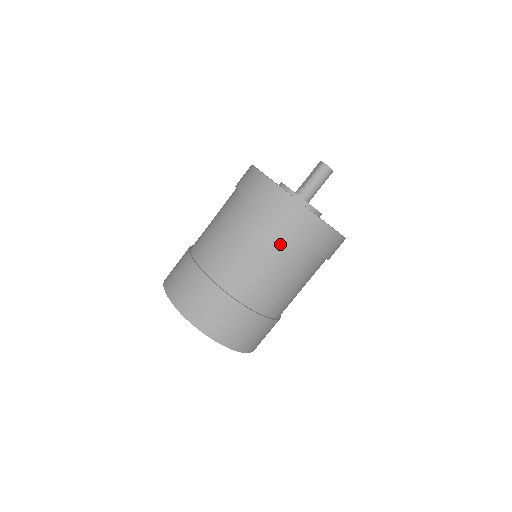
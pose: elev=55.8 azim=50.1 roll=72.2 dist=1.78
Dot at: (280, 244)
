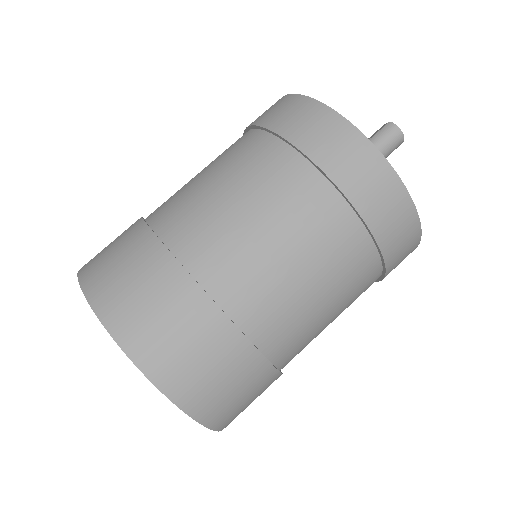
Dot at: (309, 198)
